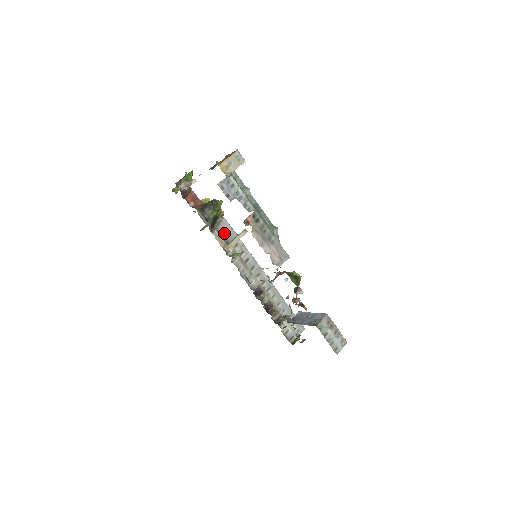
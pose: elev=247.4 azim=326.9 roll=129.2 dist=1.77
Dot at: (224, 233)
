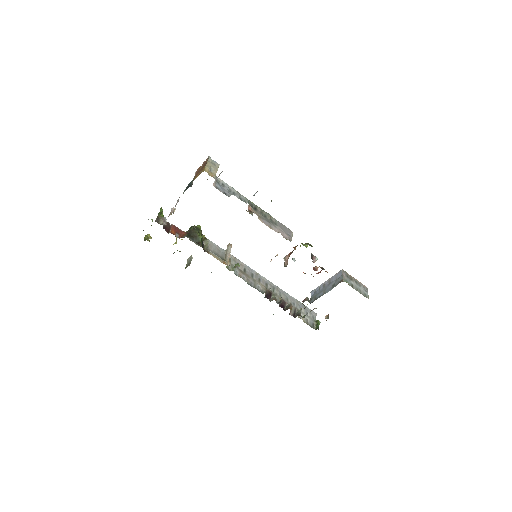
Dot at: (216, 252)
